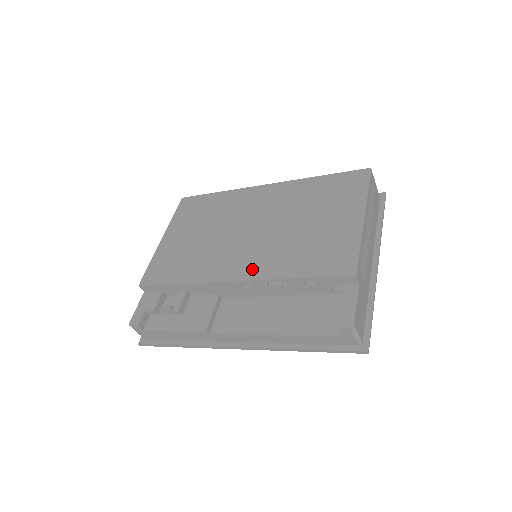
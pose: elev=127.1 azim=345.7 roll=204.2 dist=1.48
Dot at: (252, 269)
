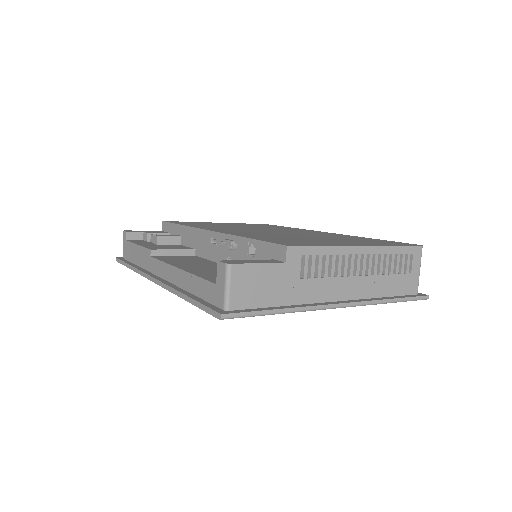
Dot at: (231, 232)
